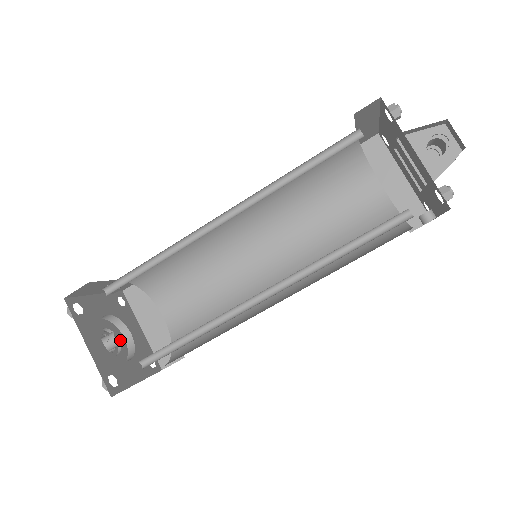
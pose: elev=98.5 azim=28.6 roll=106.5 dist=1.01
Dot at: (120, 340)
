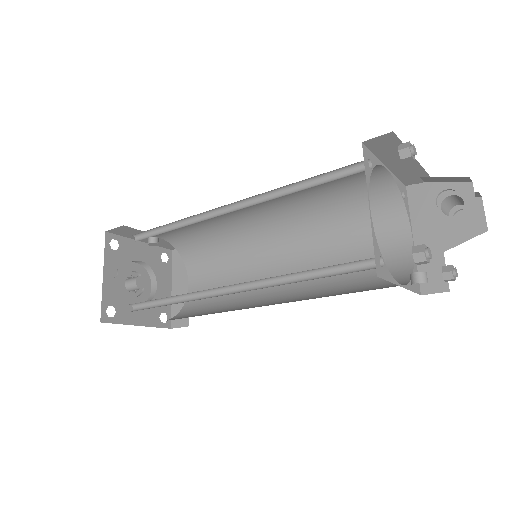
Dot at: (140, 285)
